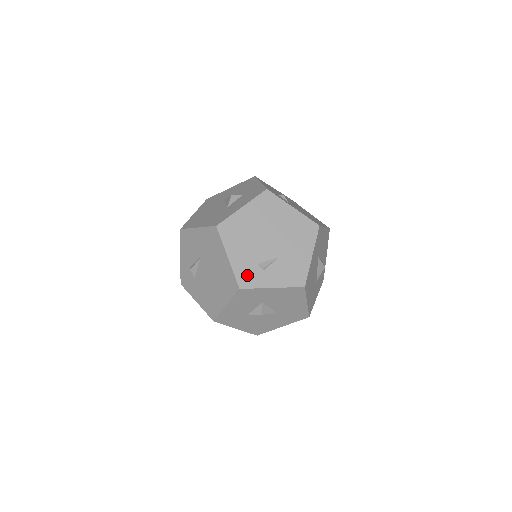
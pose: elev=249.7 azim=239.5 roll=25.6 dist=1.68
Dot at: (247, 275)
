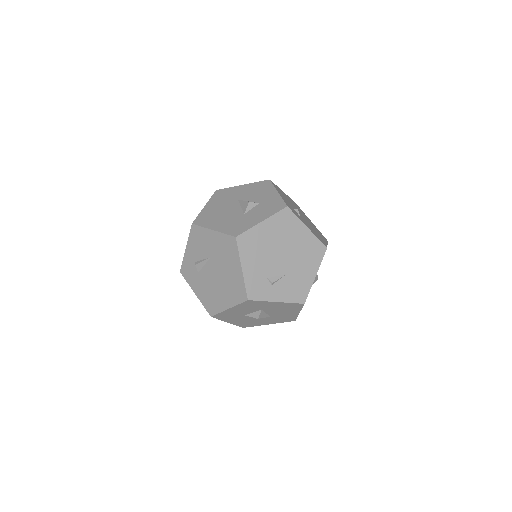
Dot at: (257, 288)
